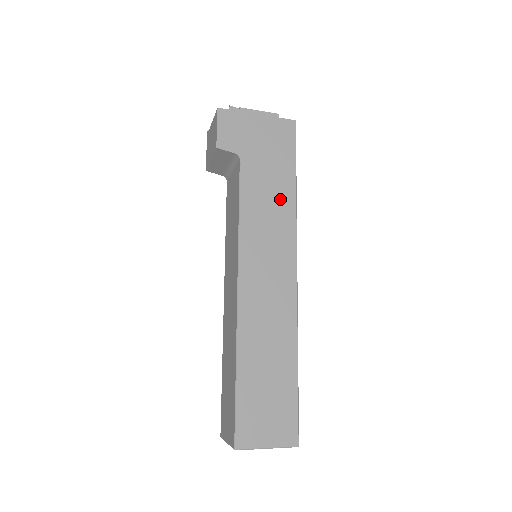
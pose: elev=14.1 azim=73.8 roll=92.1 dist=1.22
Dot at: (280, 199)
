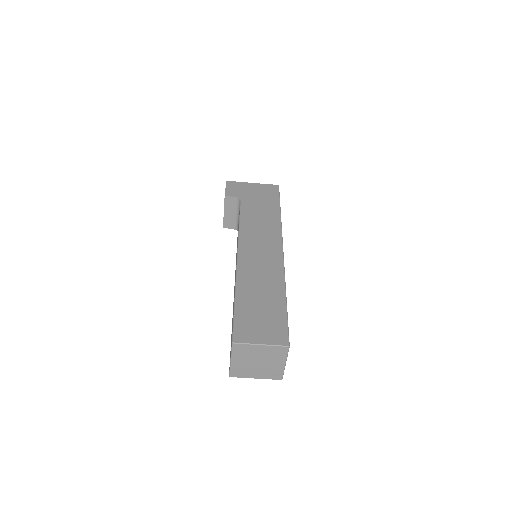
Dot at: (269, 216)
